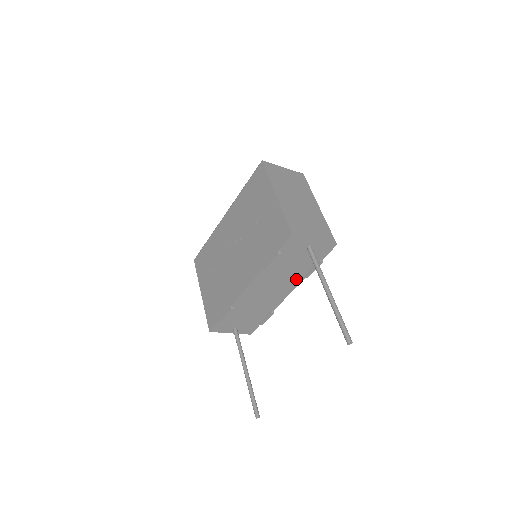
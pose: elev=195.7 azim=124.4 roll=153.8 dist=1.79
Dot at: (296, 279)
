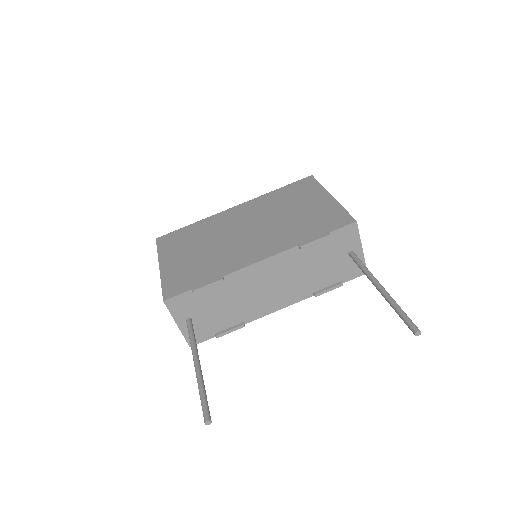
Dot at: (304, 291)
